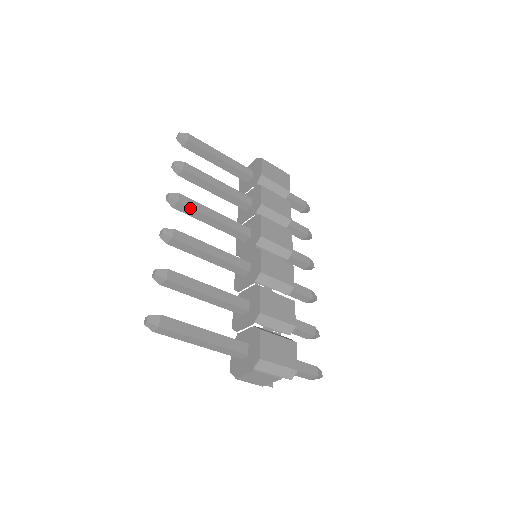
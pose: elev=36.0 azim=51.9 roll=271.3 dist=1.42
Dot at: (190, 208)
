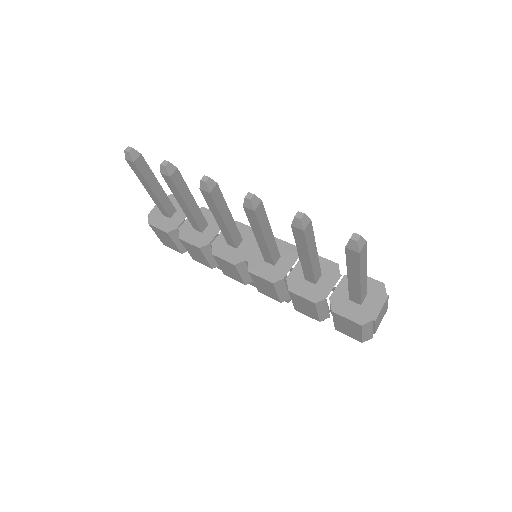
Dot at: (221, 194)
